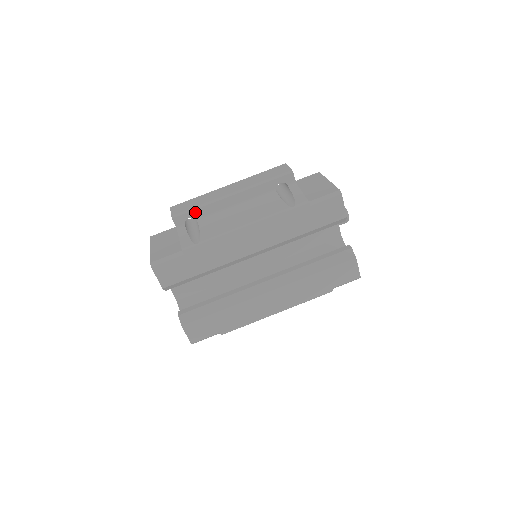
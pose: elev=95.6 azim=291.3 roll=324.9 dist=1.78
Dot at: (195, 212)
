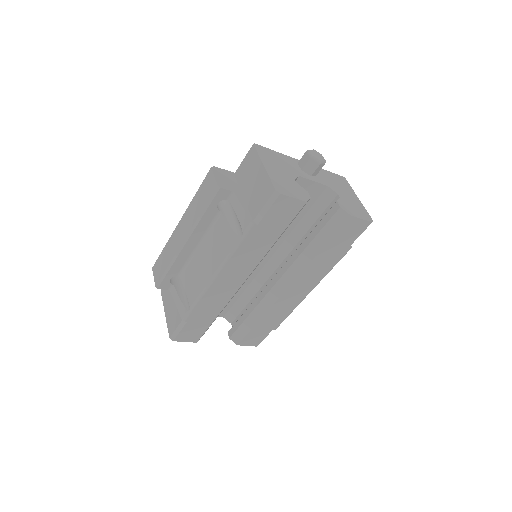
Dot at: (170, 273)
